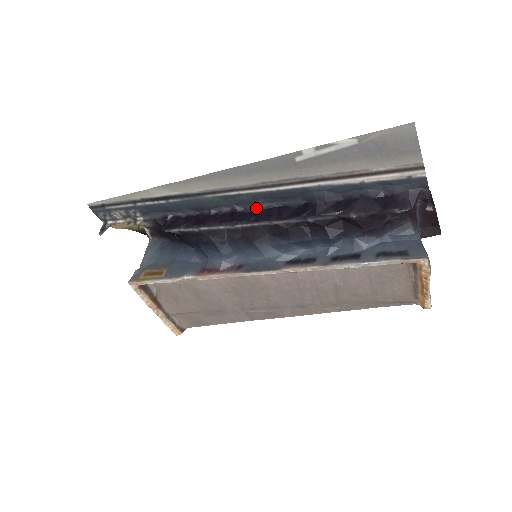
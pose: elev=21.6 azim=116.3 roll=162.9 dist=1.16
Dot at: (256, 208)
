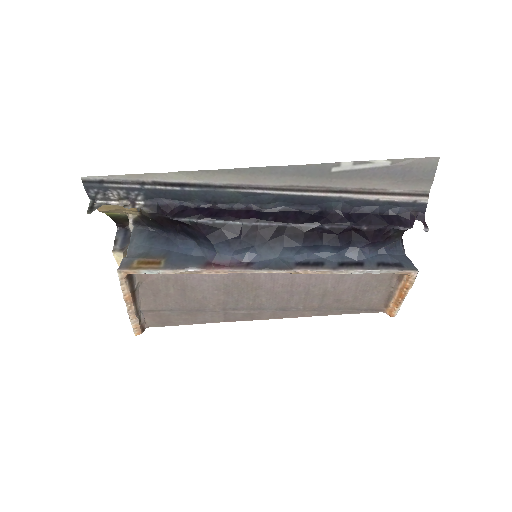
Dot at: (272, 209)
